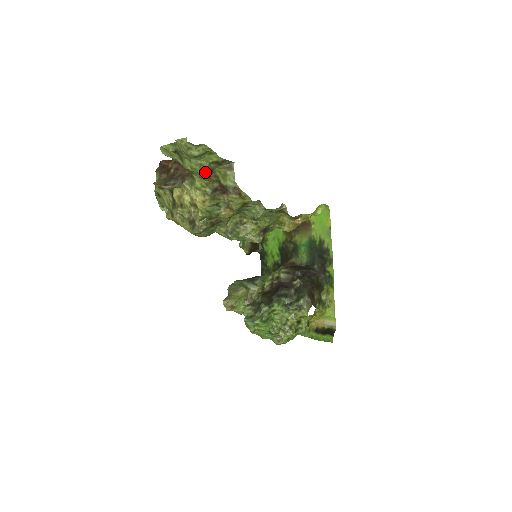
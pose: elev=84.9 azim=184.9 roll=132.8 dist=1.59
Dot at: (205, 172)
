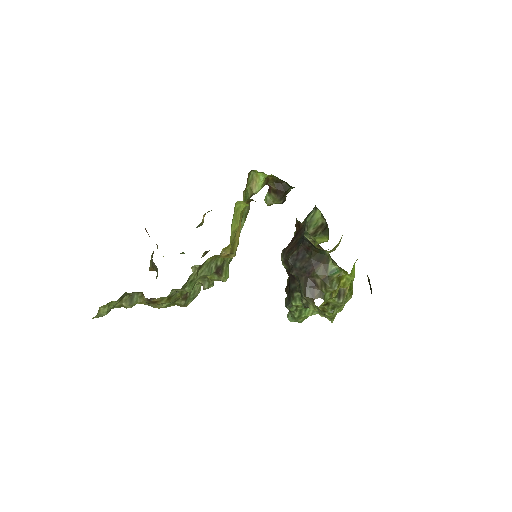
Dot at: (127, 307)
